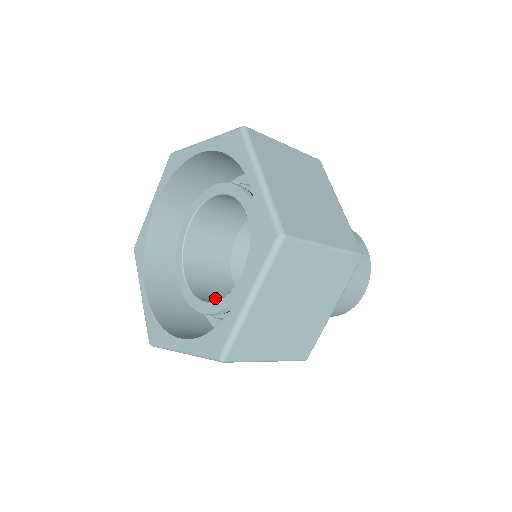
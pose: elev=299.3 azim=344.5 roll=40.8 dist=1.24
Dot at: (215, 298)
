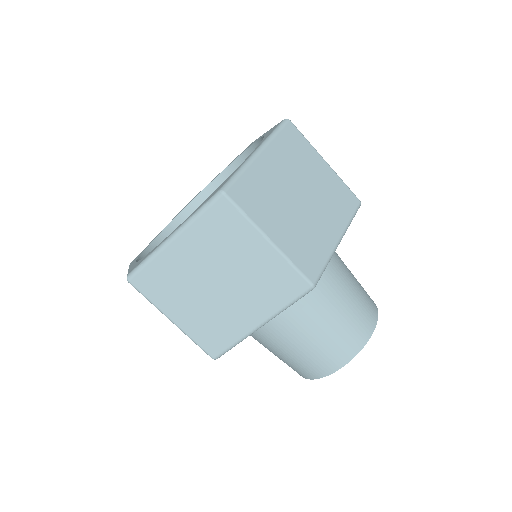
Dot at: occluded
